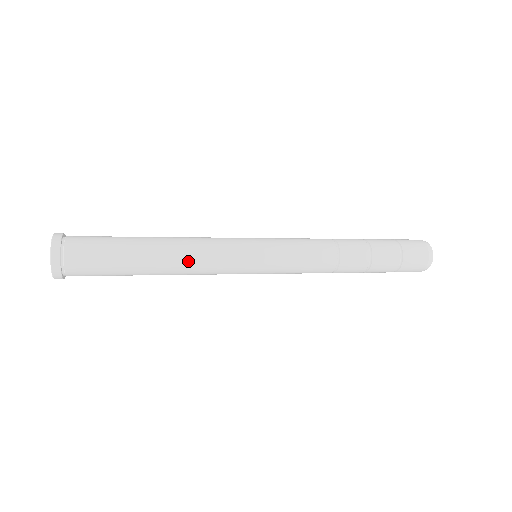
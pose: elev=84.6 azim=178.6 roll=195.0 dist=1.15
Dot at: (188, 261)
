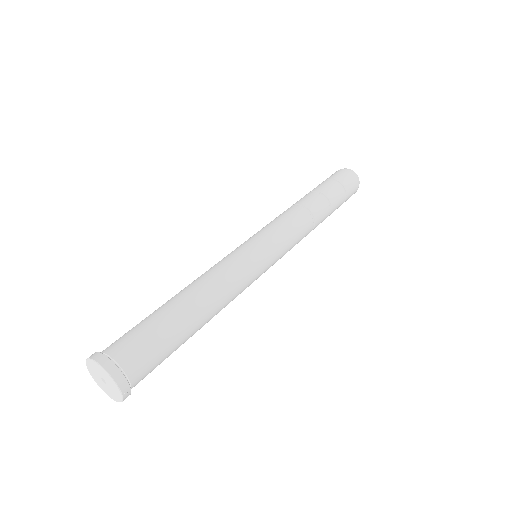
Dot at: (211, 282)
